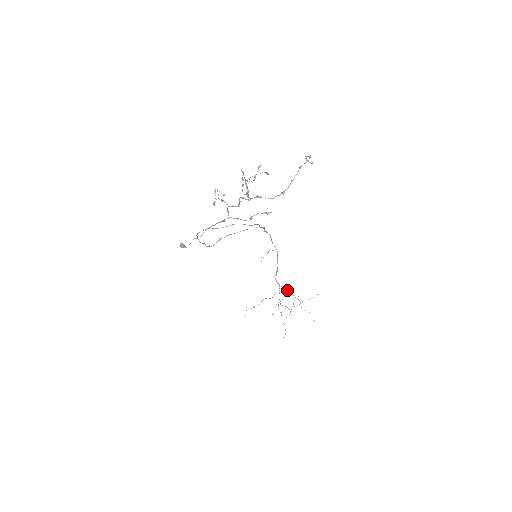
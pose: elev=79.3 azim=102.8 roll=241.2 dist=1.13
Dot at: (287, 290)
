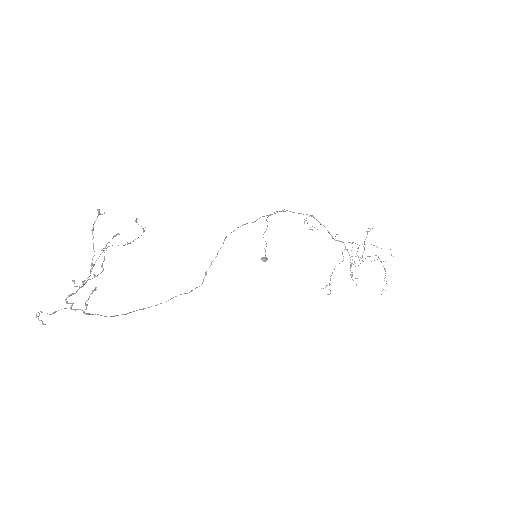
Dot at: occluded
